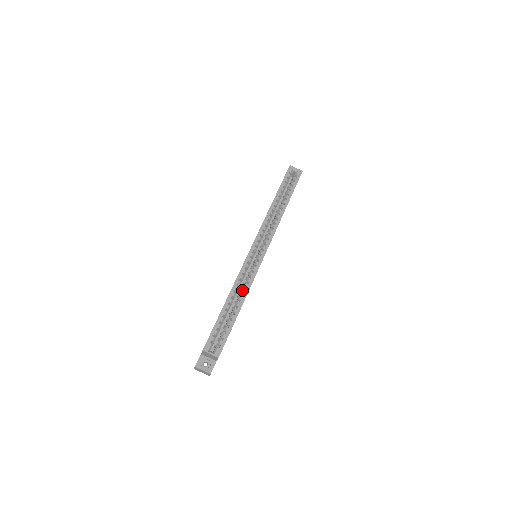
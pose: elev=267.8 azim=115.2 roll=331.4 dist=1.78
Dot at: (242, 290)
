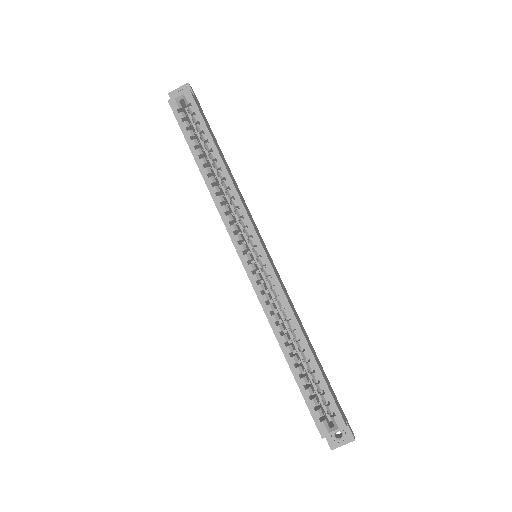
Dot at: (287, 322)
